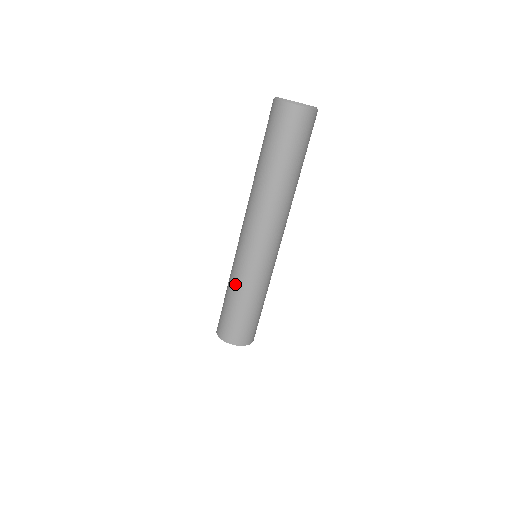
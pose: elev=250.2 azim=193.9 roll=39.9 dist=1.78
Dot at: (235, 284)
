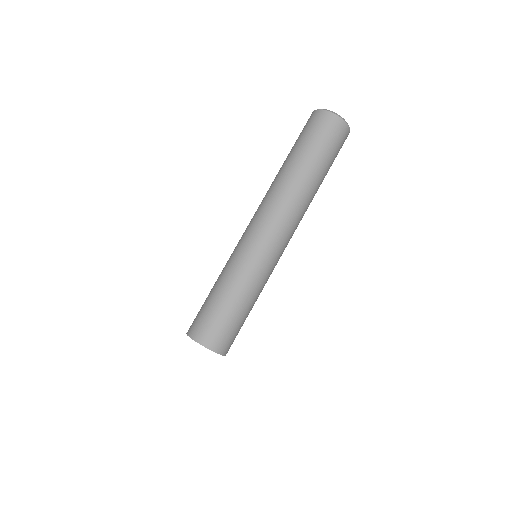
Dot at: occluded
